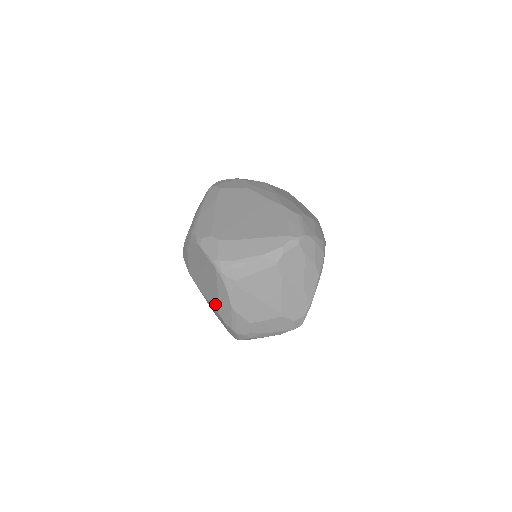
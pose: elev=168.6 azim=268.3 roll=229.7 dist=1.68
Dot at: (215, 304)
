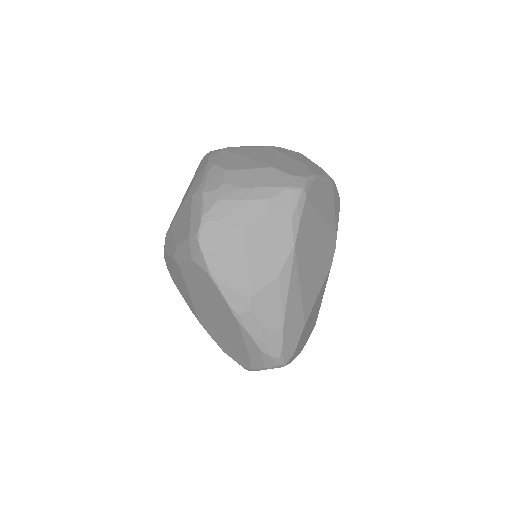
Dot at: occluded
